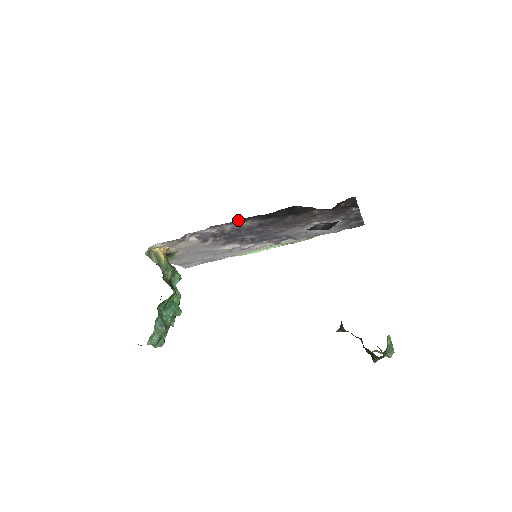
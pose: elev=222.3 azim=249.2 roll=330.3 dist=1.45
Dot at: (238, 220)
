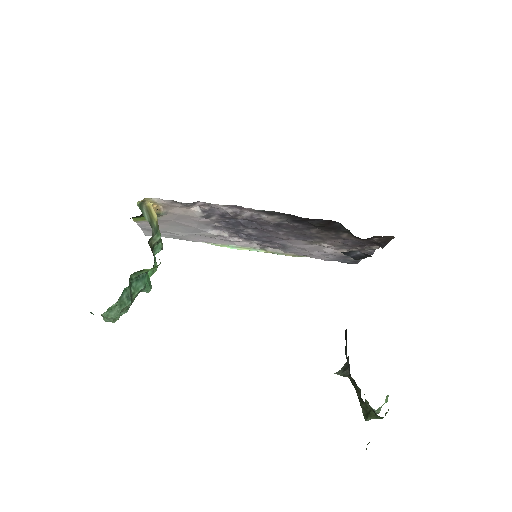
Dot at: (267, 211)
